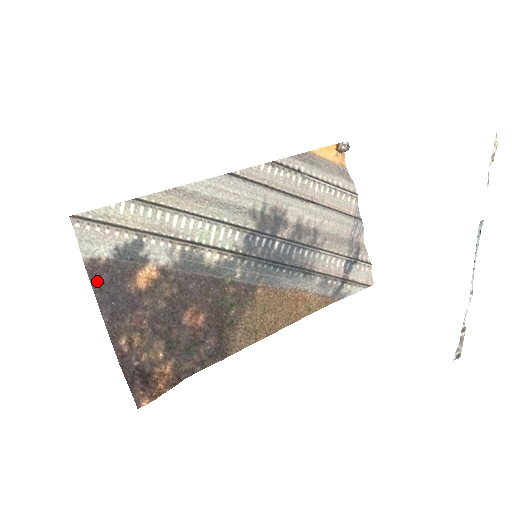
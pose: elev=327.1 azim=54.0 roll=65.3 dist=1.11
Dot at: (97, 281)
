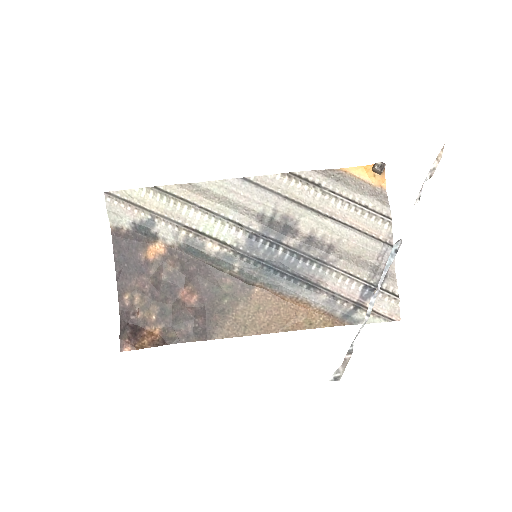
Dot at: (118, 245)
